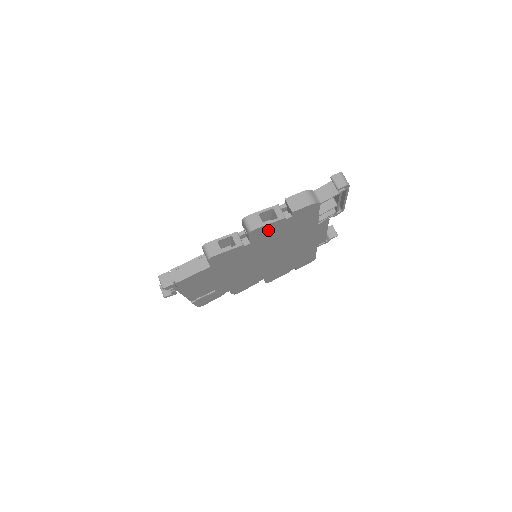
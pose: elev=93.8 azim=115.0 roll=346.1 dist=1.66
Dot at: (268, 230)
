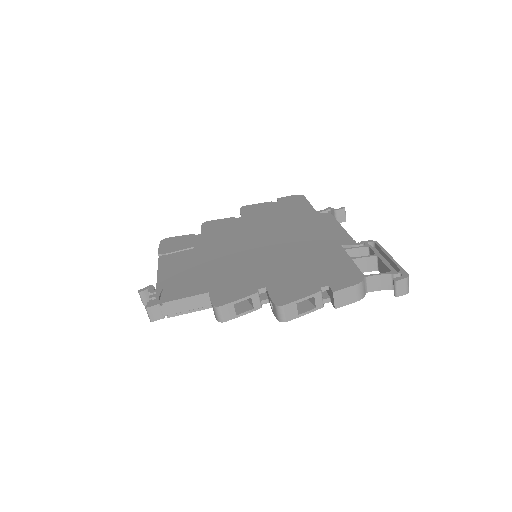
Dot at: (297, 304)
